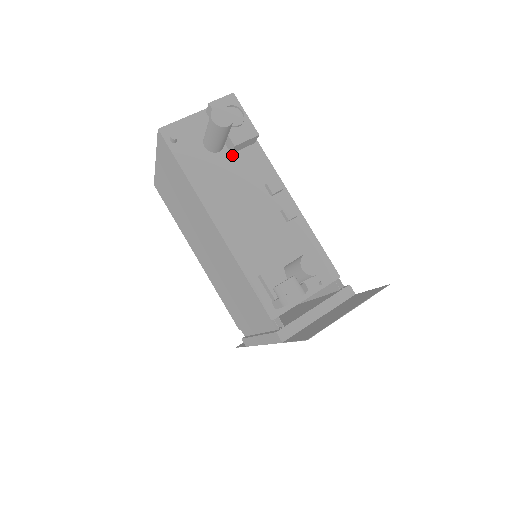
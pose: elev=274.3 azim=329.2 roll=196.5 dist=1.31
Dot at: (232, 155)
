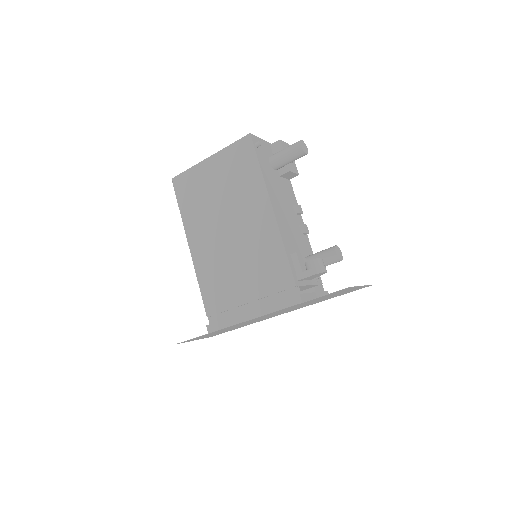
Dot at: (280, 177)
